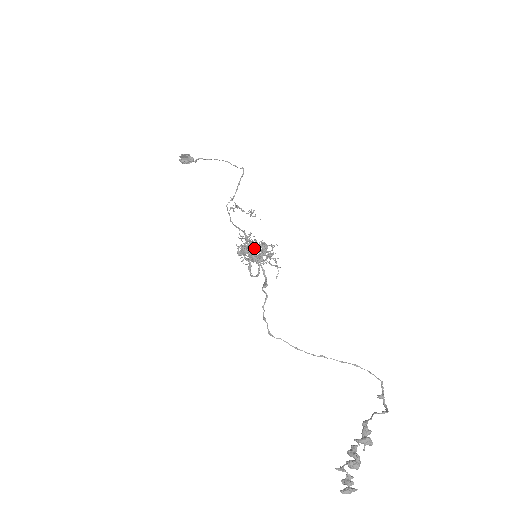
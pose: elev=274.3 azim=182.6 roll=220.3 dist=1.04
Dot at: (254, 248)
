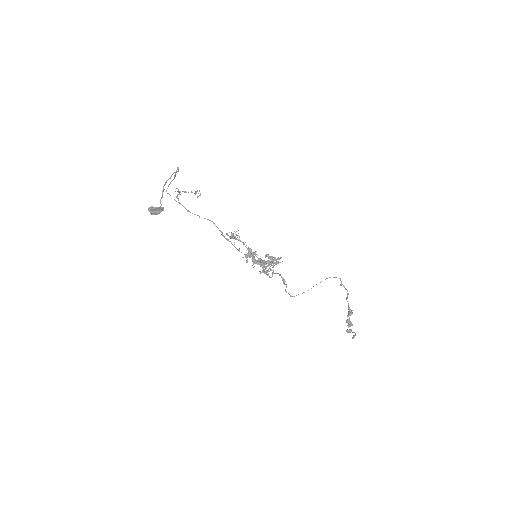
Dot at: (246, 247)
